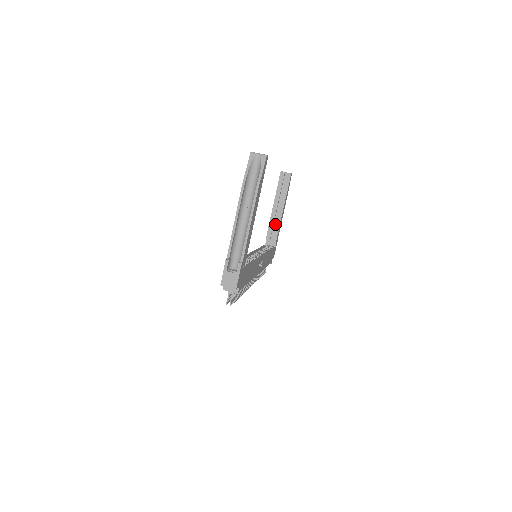
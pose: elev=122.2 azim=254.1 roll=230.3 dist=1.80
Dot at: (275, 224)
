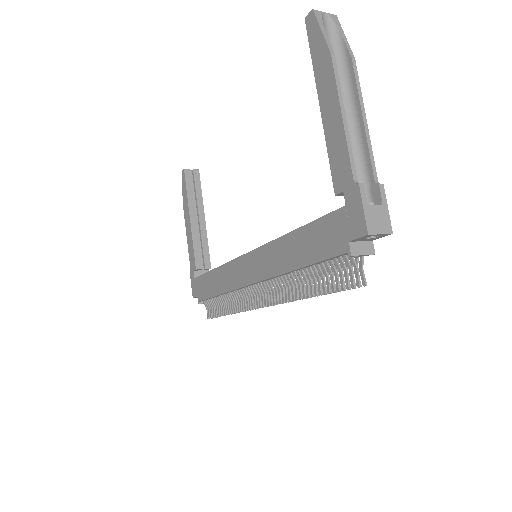
Dot at: (201, 243)
